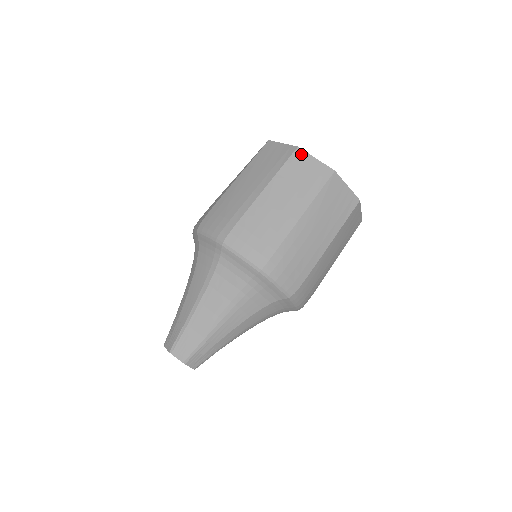
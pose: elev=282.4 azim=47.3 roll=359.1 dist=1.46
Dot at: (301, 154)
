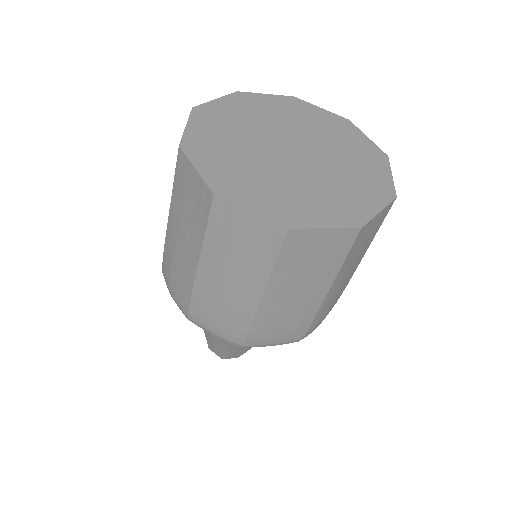
Dot at: (298, 235)
